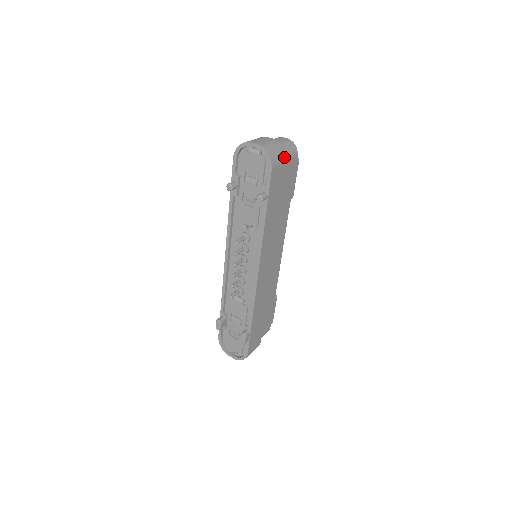
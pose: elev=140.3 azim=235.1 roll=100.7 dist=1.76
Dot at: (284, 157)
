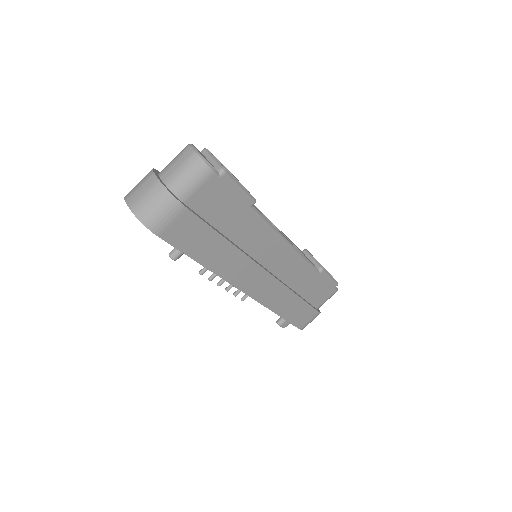
Dot at: (174, 206)
